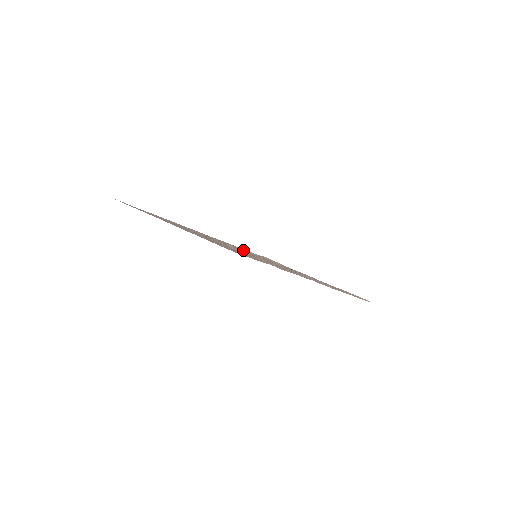
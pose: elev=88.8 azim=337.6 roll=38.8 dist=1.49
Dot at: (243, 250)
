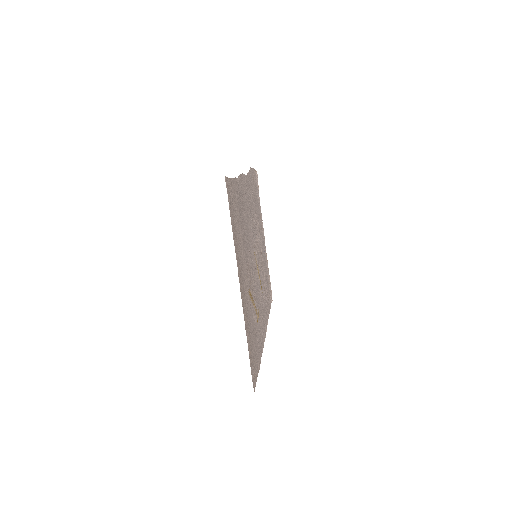
Dot at: (254, 247)
